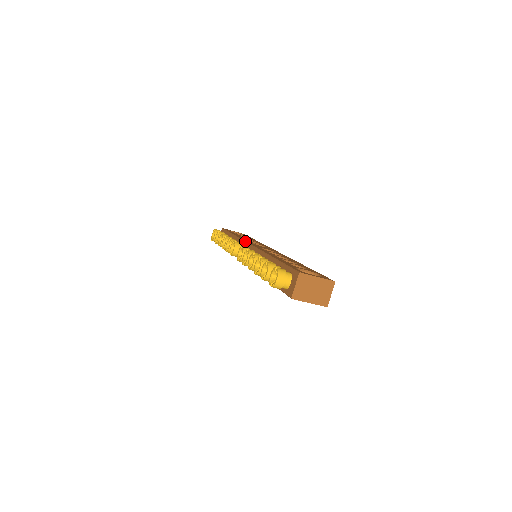
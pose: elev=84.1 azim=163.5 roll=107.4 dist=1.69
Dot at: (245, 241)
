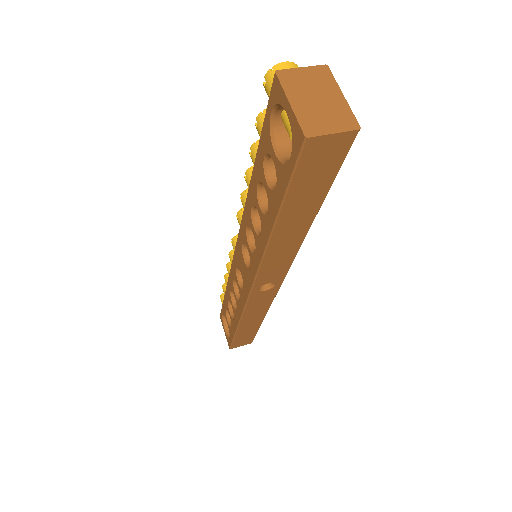
Dot at: occluded
